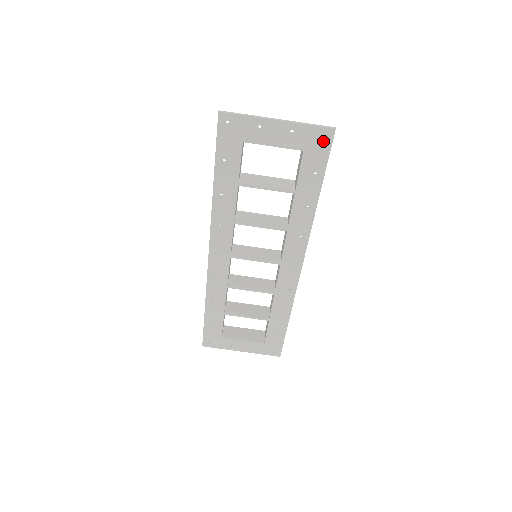
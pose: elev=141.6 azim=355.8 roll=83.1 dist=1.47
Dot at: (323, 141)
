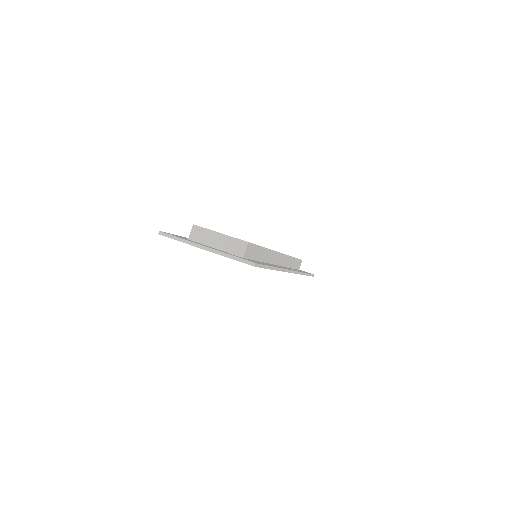
Dot at: occluded
